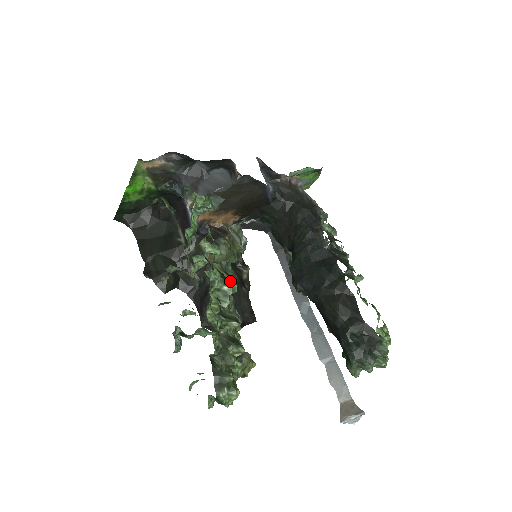
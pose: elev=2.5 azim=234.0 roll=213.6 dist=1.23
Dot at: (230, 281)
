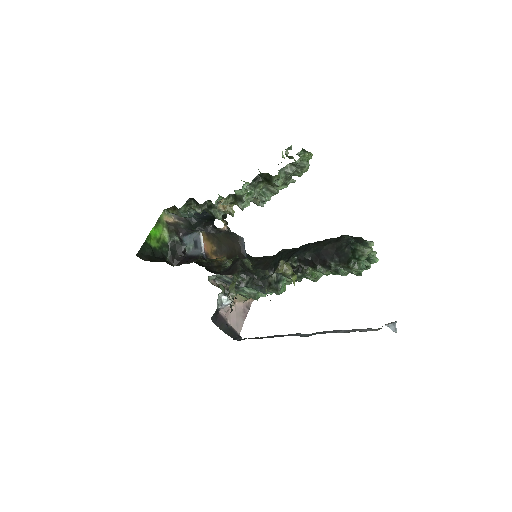
Dot at: occluded
